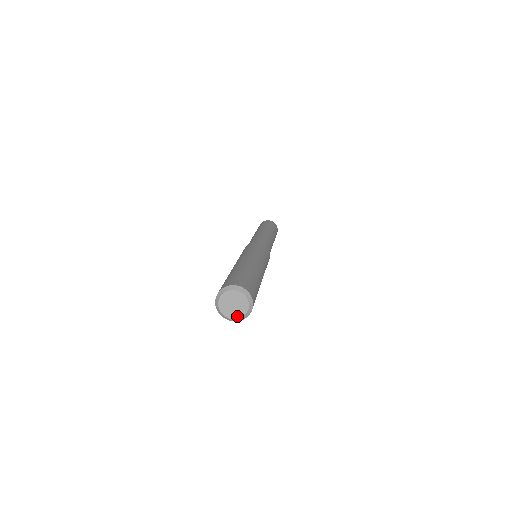
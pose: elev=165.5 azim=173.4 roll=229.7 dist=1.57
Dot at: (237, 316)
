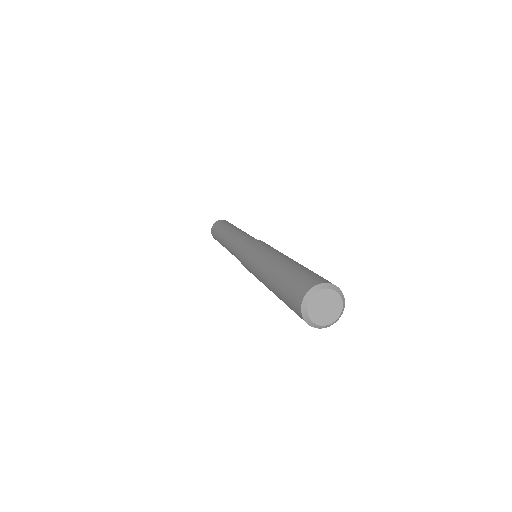
Dot at: (326, 322)
